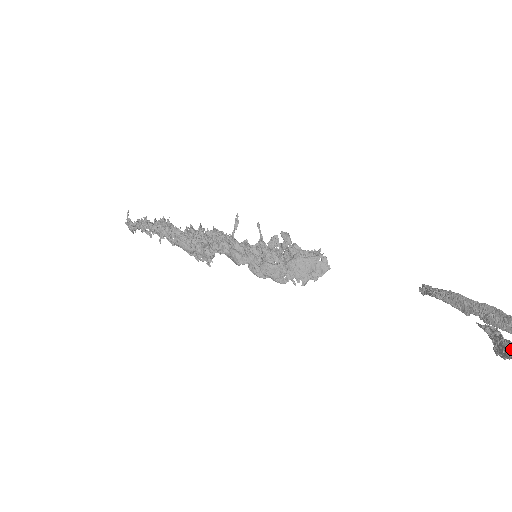
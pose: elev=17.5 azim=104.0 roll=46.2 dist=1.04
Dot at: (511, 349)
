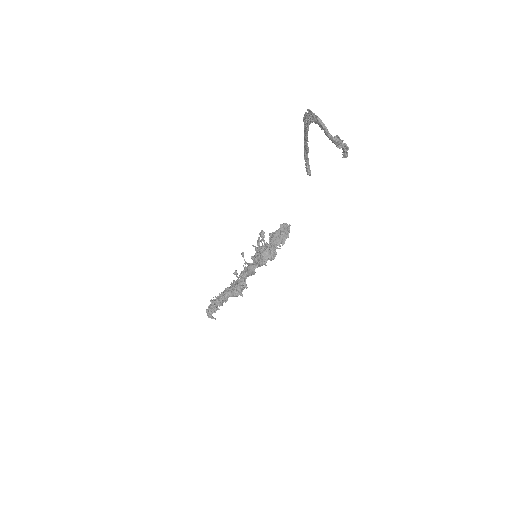
Dot at: (325, 133)
